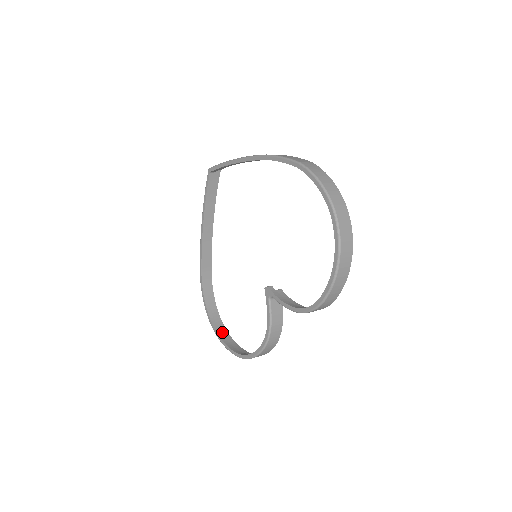
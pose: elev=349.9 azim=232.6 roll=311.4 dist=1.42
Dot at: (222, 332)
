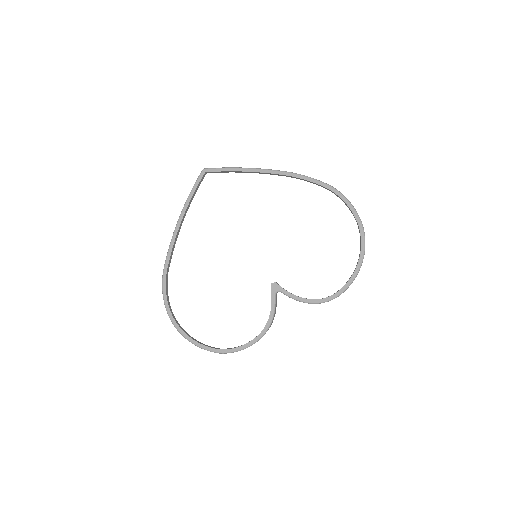
Dot at: occluded
